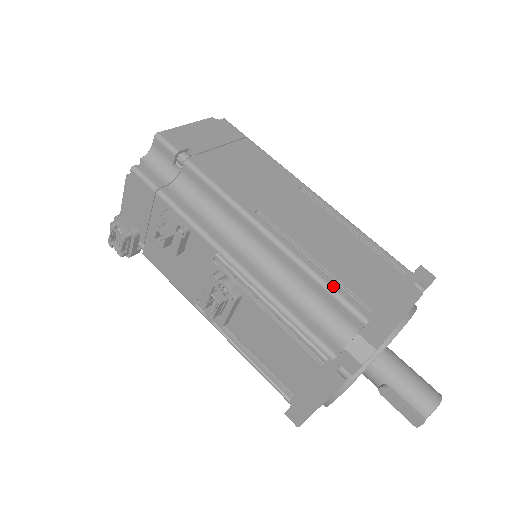
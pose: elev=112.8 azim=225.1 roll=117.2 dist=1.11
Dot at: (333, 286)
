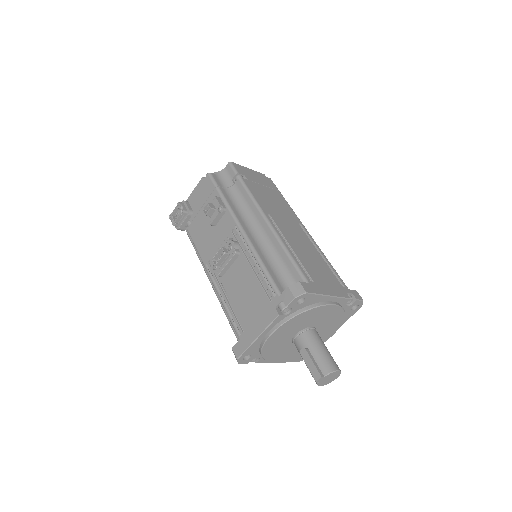
Dot at: (296, 260)
